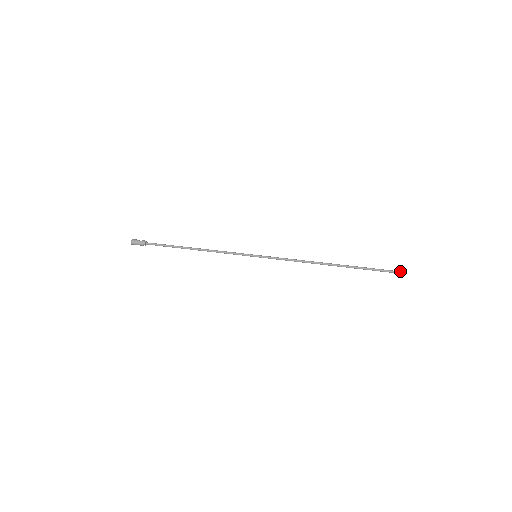
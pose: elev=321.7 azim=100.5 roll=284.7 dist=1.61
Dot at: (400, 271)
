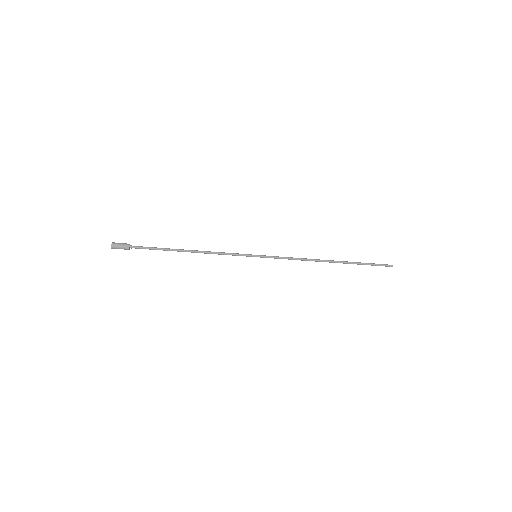
Dot at: (388, 265)
